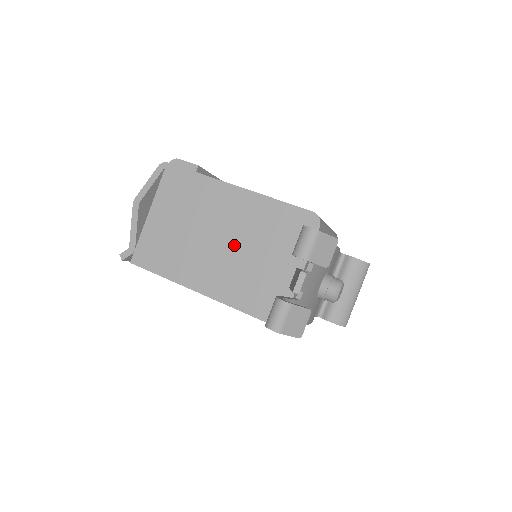
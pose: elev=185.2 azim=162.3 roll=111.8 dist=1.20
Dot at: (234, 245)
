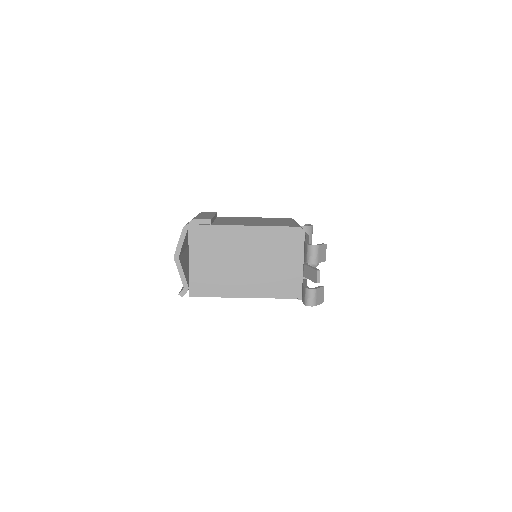
Dot at: (256, 262)
